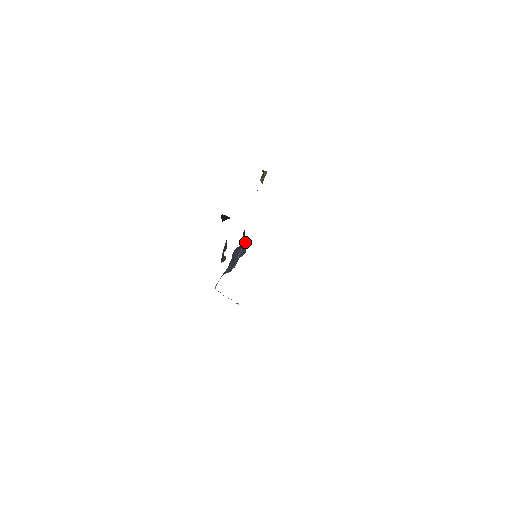
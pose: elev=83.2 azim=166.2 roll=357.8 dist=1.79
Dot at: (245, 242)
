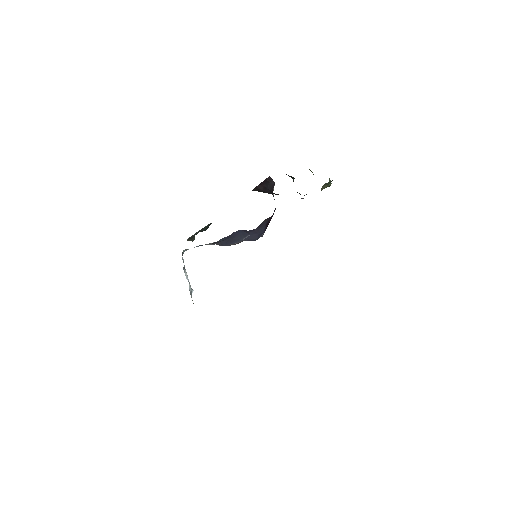
Dot at: (262, 230)
